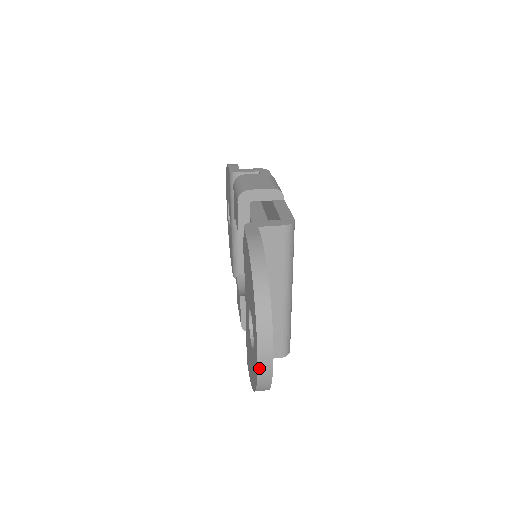
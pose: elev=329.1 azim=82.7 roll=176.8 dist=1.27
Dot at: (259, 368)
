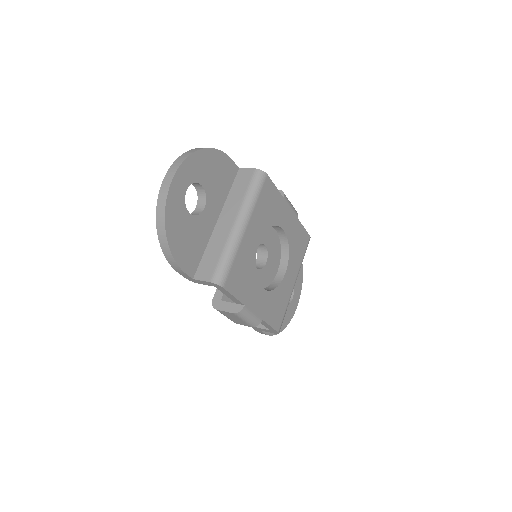
Dot at: (163, 182)
